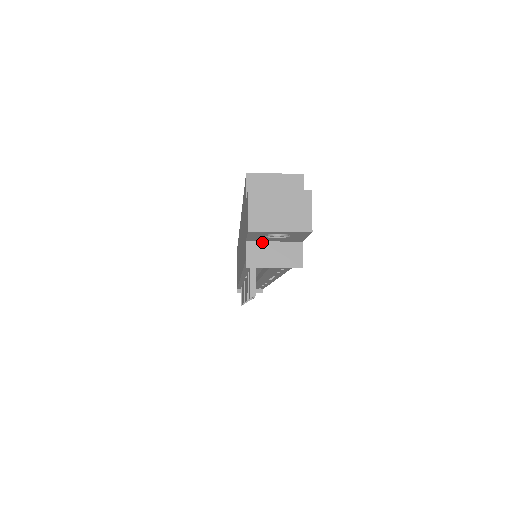
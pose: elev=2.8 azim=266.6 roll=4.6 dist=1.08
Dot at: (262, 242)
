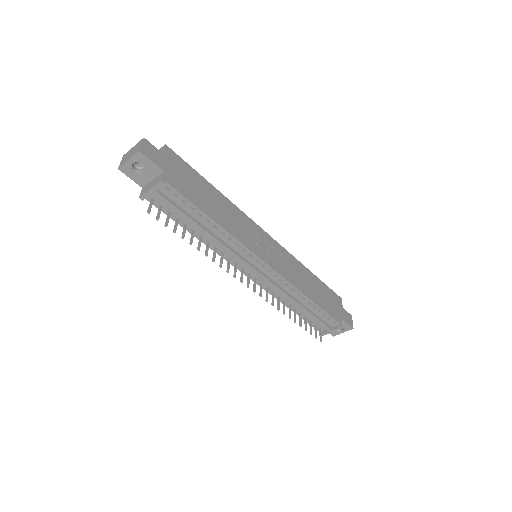
Dot at: (148, 184)
